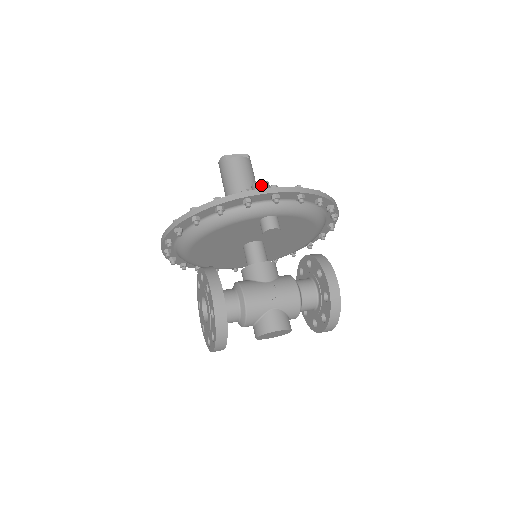
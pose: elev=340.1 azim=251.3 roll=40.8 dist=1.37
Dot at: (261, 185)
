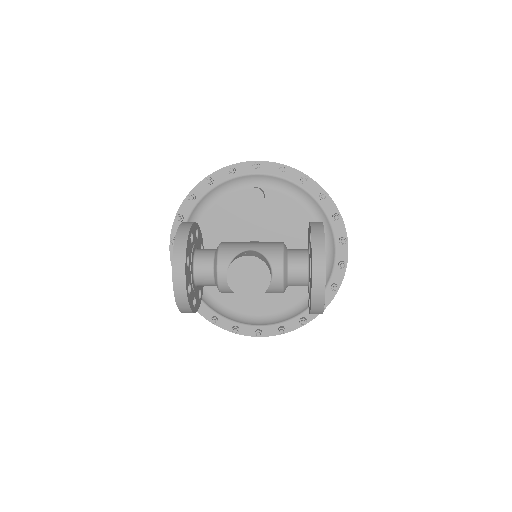
Dot at: occluded
